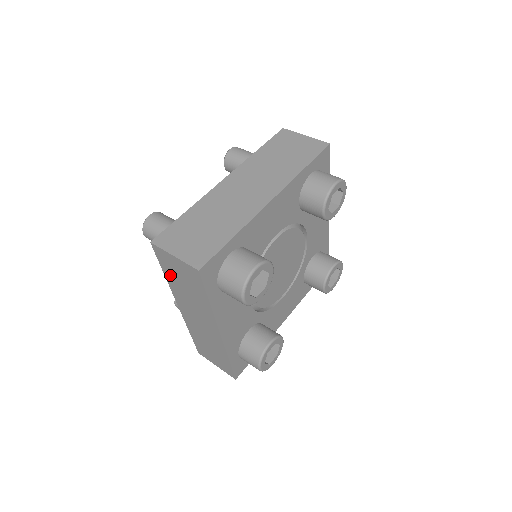
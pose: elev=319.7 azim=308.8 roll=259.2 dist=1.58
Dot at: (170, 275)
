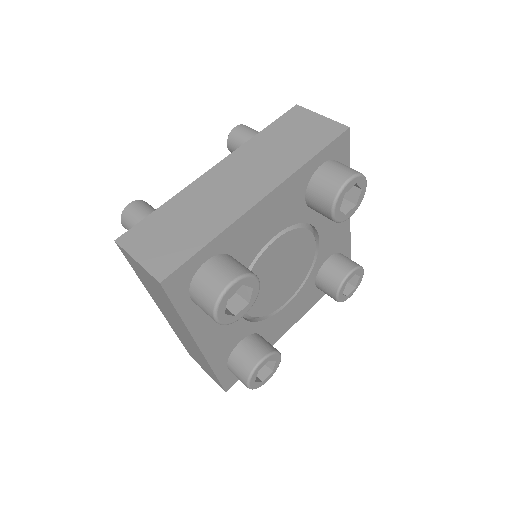
Dot at: (141, 278)
